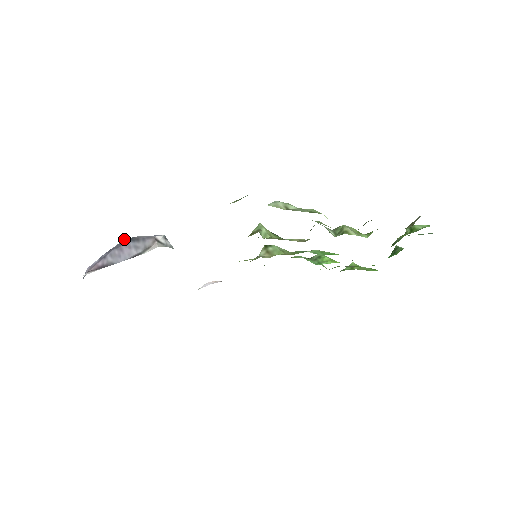
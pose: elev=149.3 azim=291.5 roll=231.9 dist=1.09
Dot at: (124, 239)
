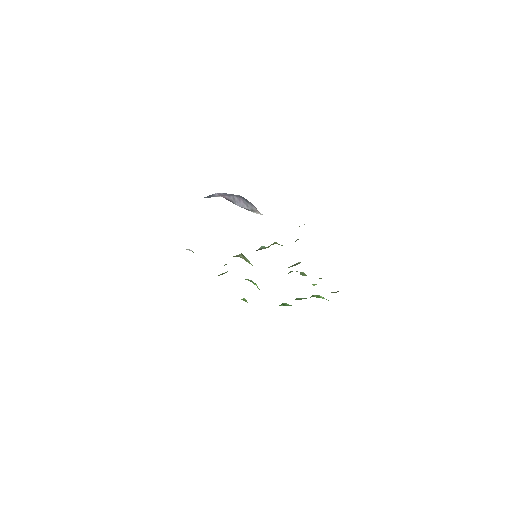
Dot at: occluded
